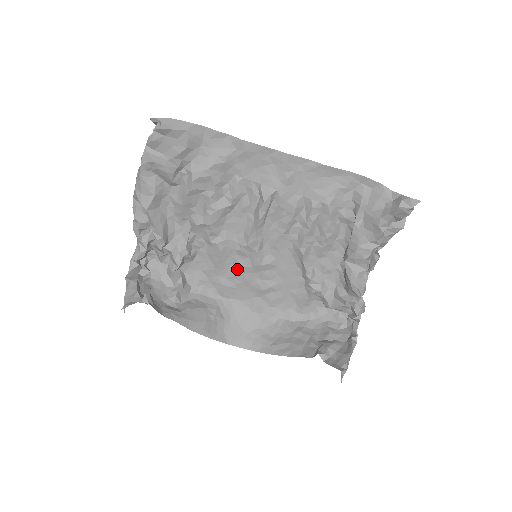
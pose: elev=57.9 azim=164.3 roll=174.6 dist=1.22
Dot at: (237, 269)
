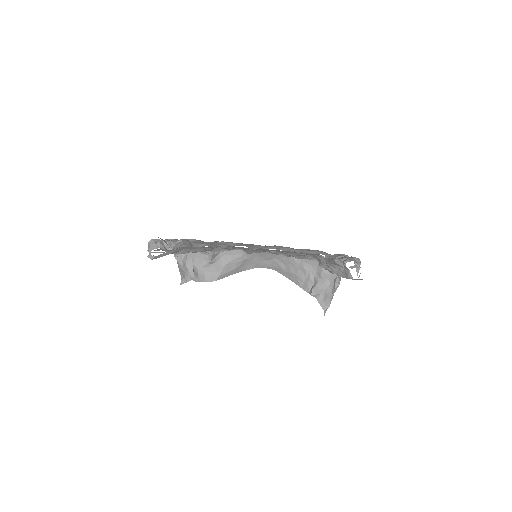
Dot at: occluded
